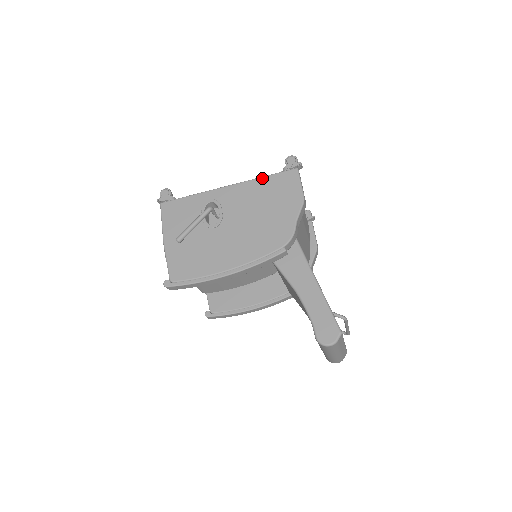
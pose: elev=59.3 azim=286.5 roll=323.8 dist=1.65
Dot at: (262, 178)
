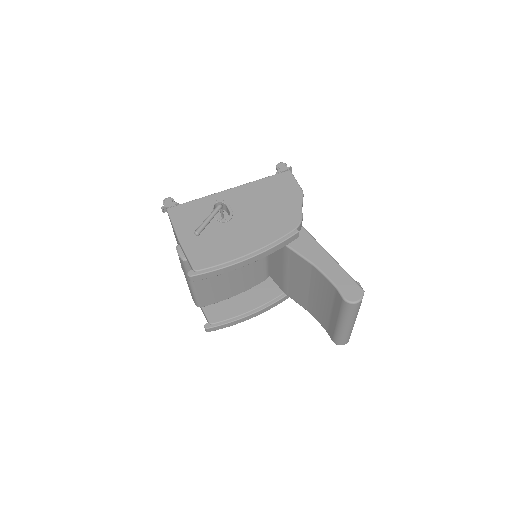
Dot at: (261, 180)
